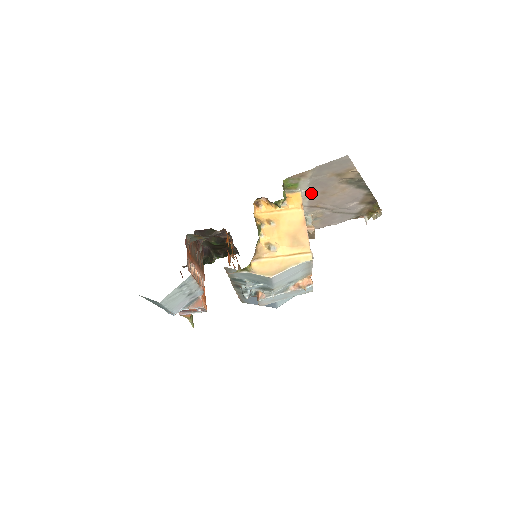
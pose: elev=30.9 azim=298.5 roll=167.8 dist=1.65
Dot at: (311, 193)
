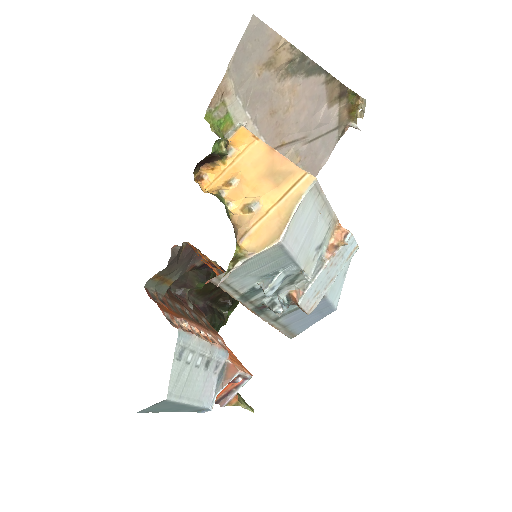
Dot at: (258, 124)
